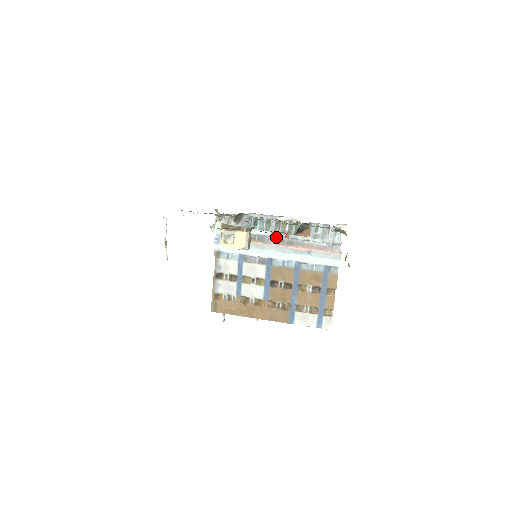
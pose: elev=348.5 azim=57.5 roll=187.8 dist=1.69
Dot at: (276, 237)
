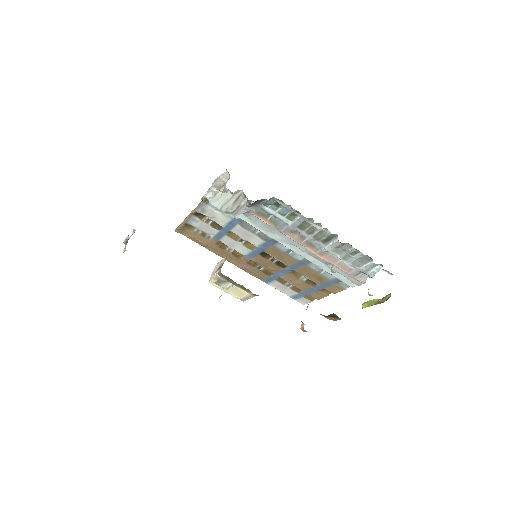
Dot at: (296, 230)
